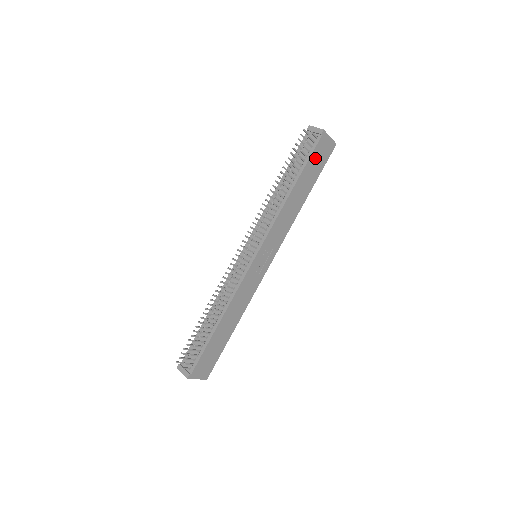
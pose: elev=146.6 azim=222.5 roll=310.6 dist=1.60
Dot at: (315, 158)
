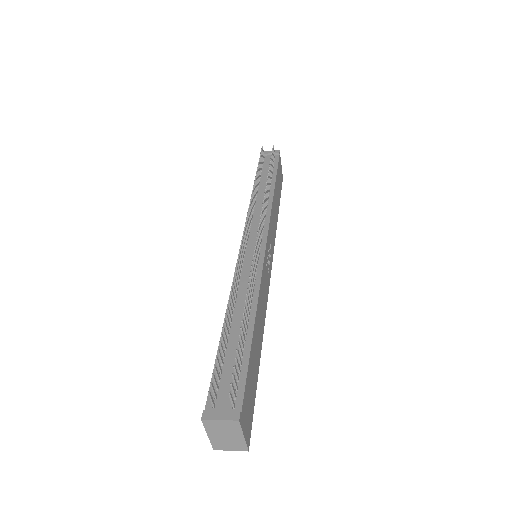
Dot at: (278, 173)
